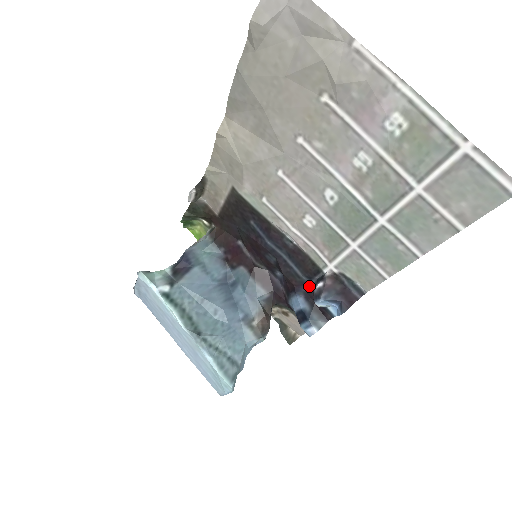
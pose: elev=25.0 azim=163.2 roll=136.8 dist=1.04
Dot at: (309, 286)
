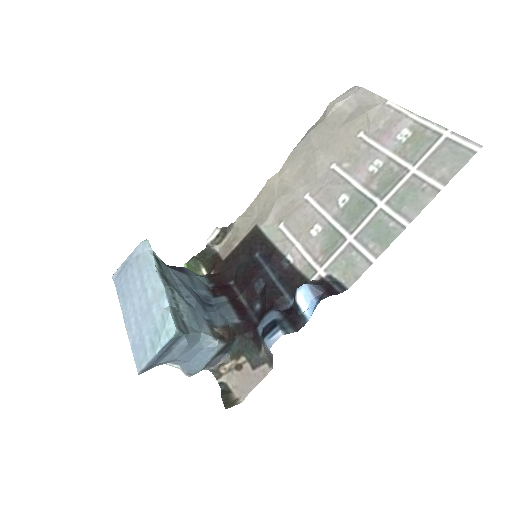
Dot at: (287, 307)
